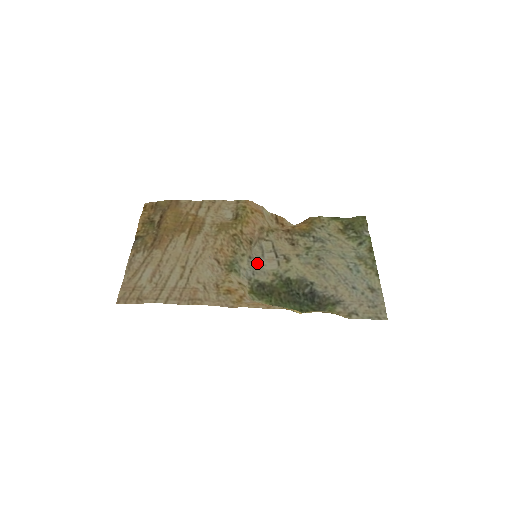
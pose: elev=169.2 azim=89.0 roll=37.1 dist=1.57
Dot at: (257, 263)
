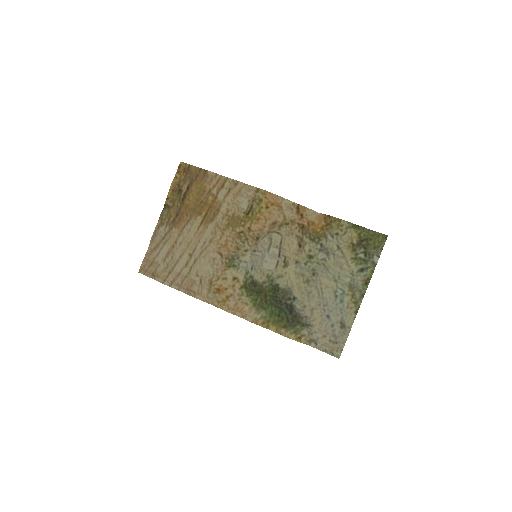
Dot at: (260, 257)
